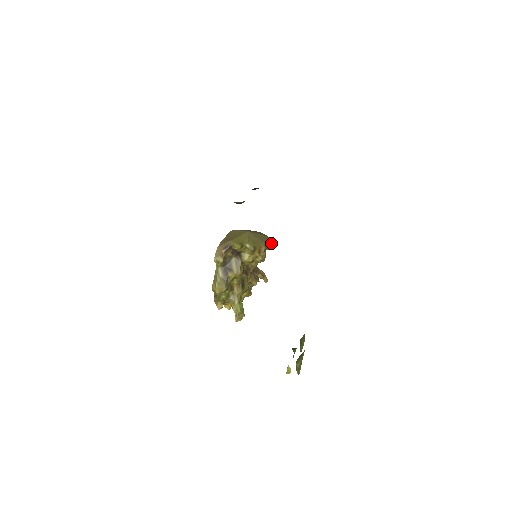
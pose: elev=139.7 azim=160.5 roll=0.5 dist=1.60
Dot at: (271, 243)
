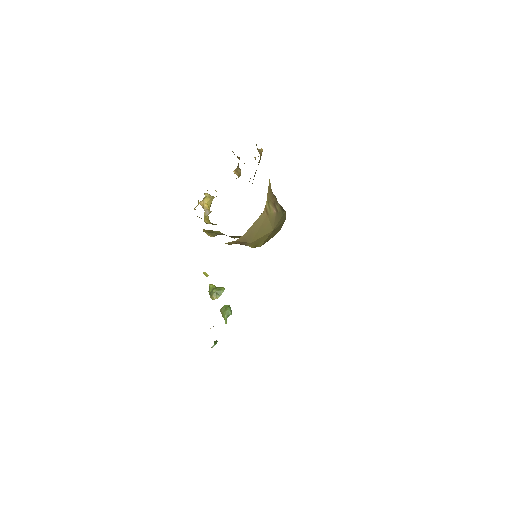
Dot at: (280, 229)
